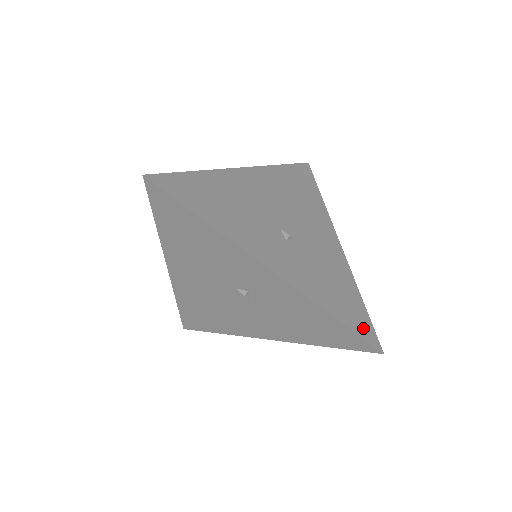
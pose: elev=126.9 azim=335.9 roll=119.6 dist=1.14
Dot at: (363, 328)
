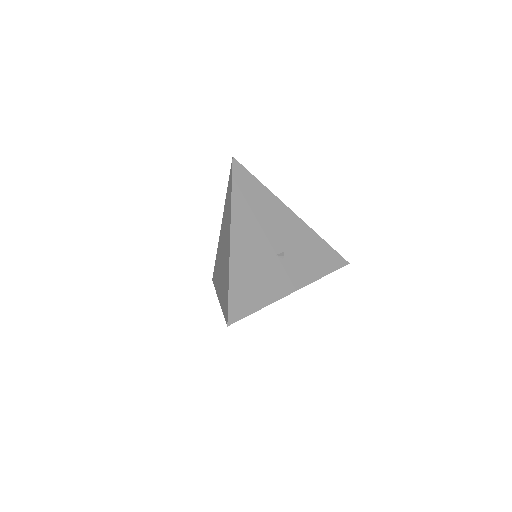
Dot at: (336, 262)
